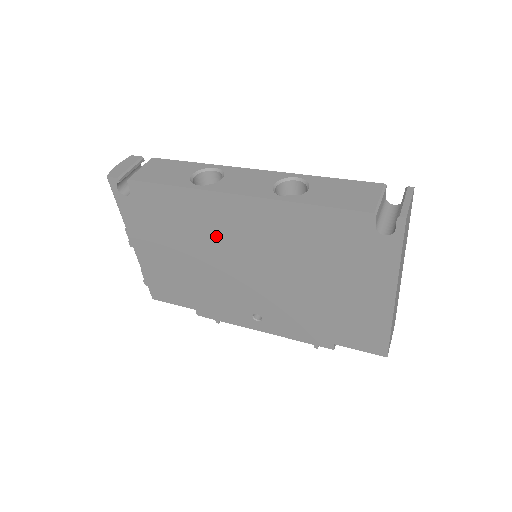
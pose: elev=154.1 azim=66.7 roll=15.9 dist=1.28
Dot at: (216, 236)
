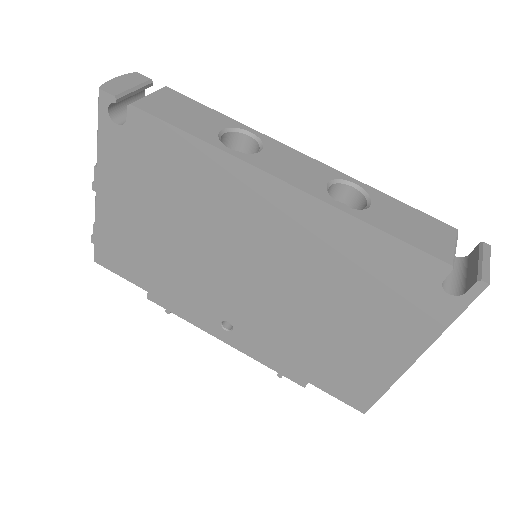
Dot at: (223, 219)
